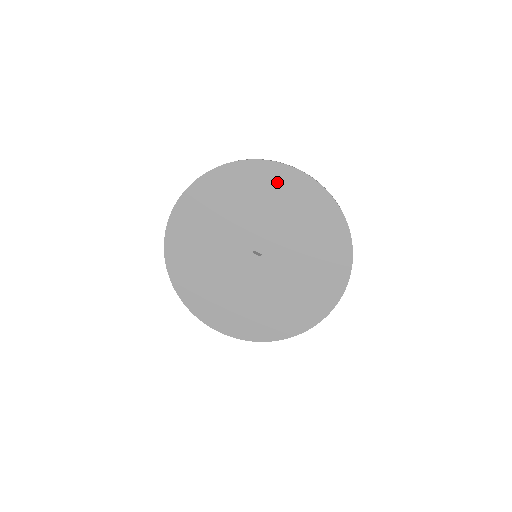
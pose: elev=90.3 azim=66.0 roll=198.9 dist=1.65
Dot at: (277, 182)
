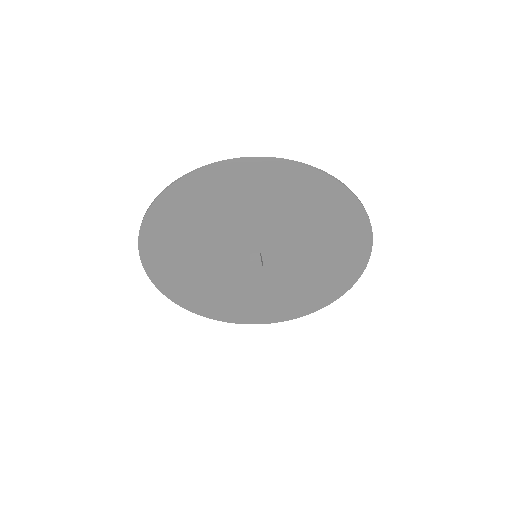
Dot at: (220, 186)
